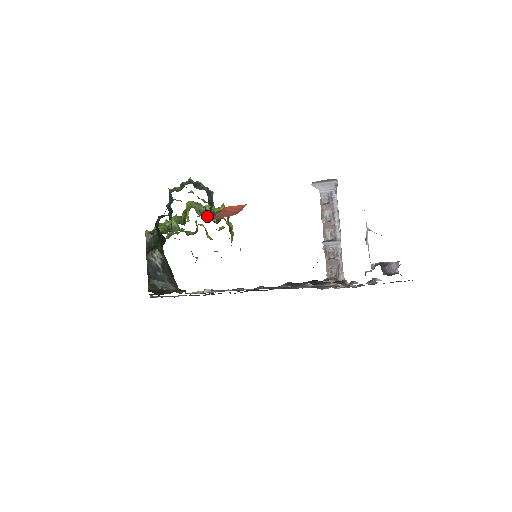
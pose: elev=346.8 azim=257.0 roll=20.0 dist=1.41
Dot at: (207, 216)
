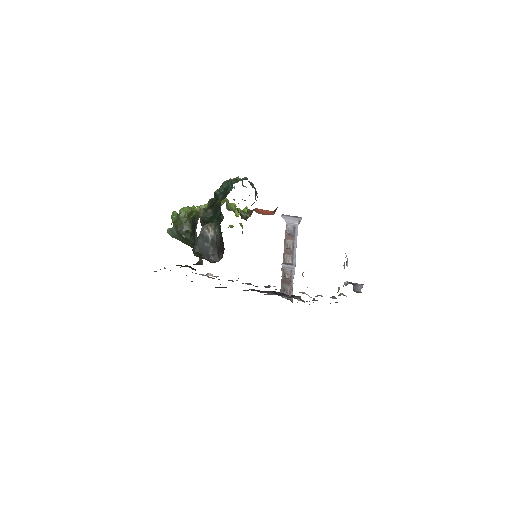
Dot at: (238, 211)
